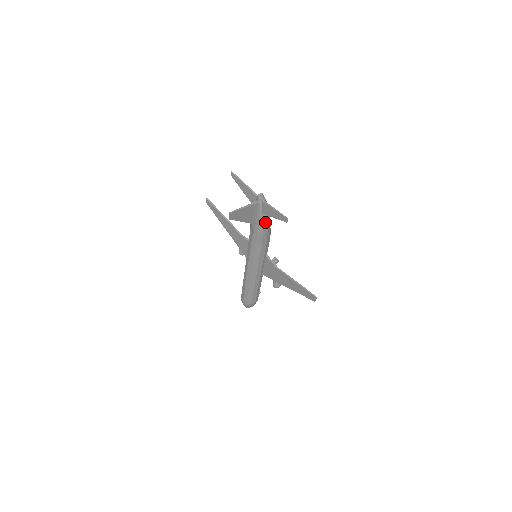
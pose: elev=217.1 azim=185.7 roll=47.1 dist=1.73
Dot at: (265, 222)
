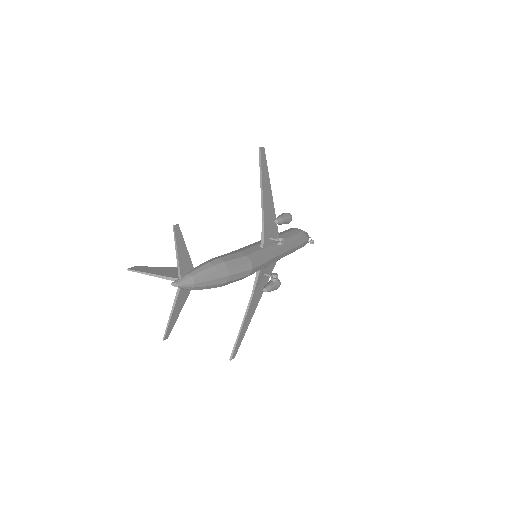
Dot at: occluded
